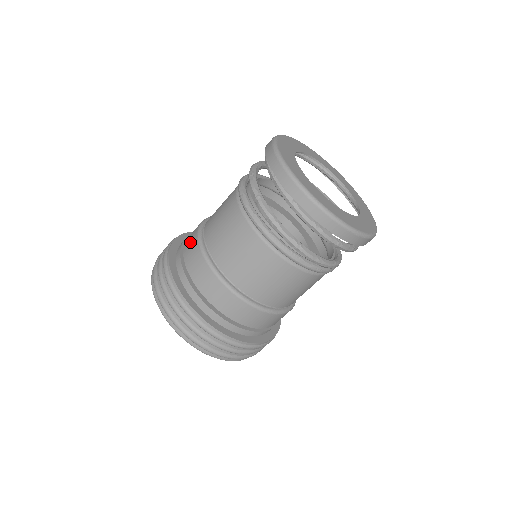
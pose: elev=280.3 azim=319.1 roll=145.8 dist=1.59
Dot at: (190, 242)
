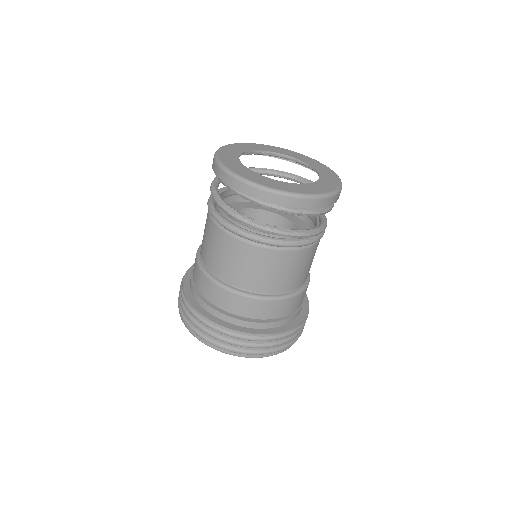
Dot at: (204, 286)
